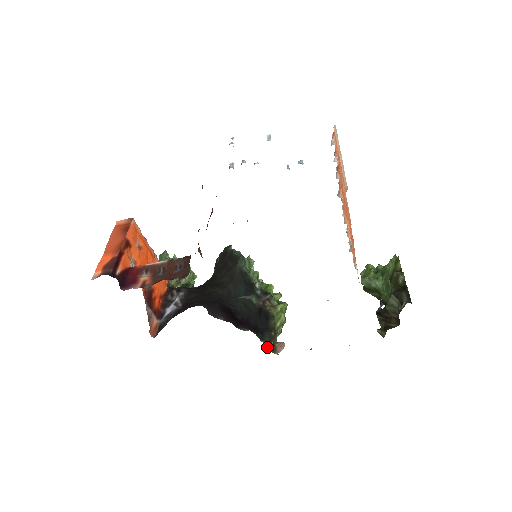
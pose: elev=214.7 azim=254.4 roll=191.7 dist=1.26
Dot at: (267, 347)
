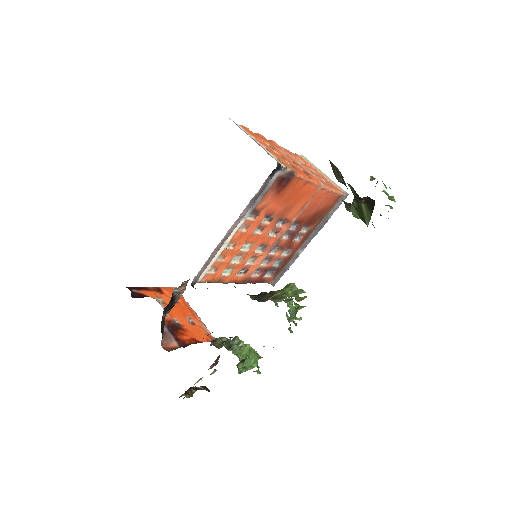
Dot at: occluded
